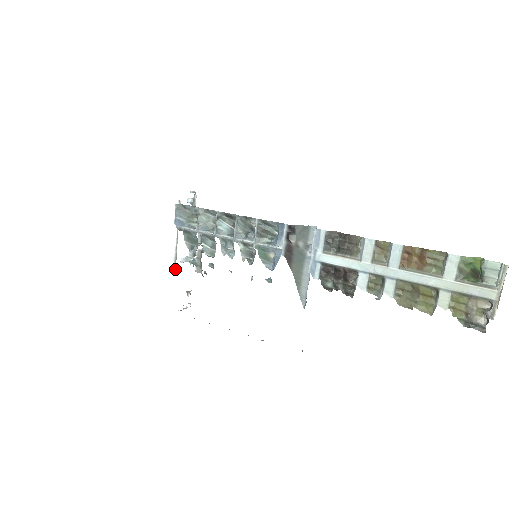
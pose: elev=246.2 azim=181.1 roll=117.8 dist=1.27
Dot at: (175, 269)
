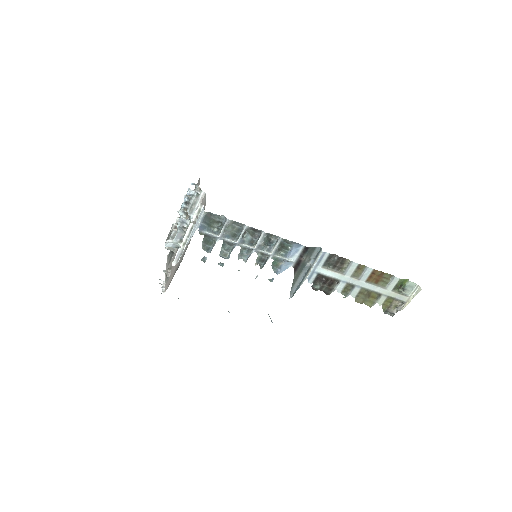
Dot at: (177, 262)
